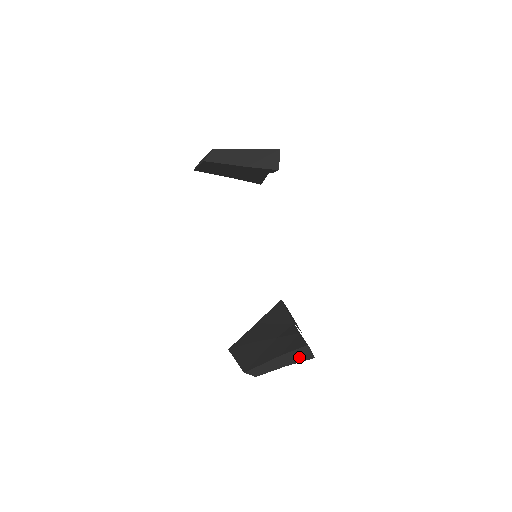
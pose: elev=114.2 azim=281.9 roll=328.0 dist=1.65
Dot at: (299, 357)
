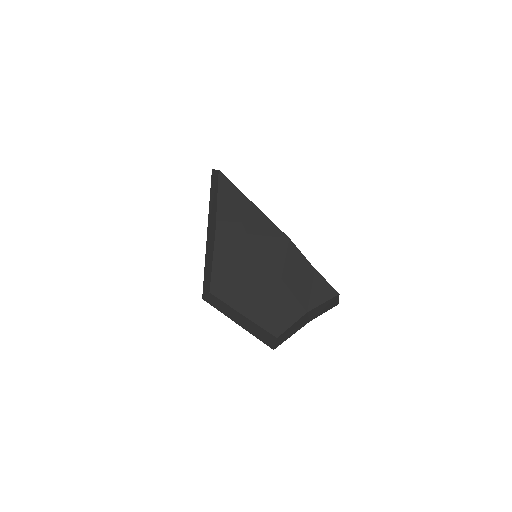
Dot at: occluded
